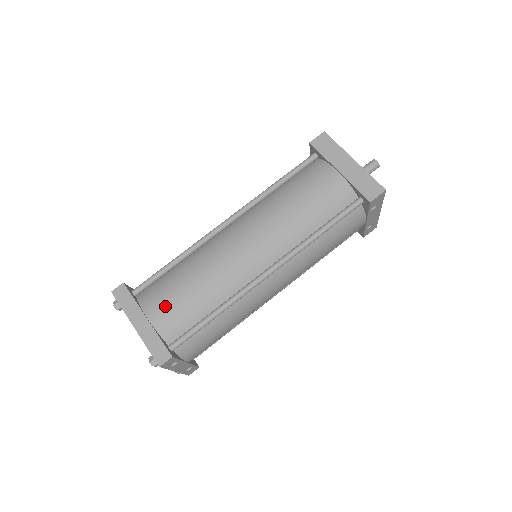
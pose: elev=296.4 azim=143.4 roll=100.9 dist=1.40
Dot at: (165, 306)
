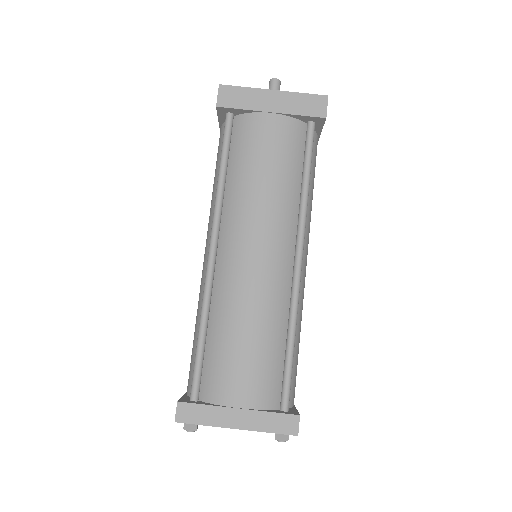
Dot at: (243, 380)
